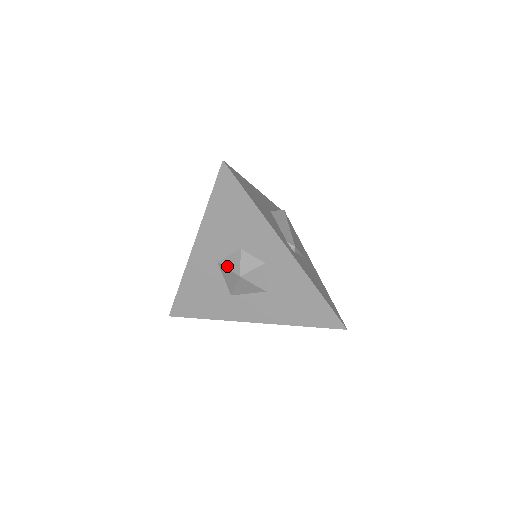
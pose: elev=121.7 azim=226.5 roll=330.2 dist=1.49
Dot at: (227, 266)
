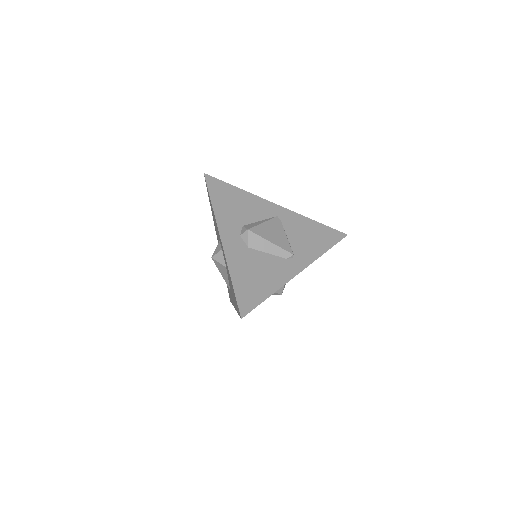
Dot at: occluded
